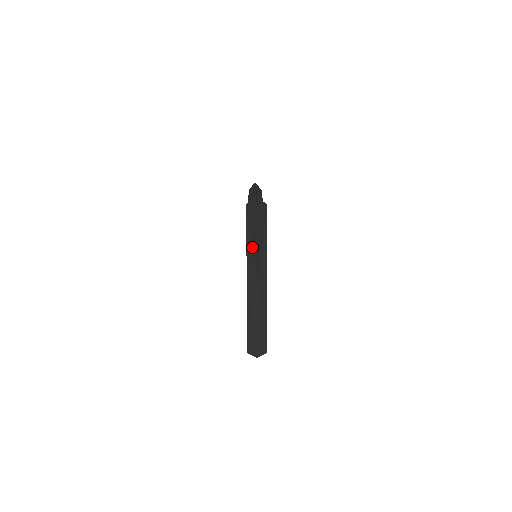
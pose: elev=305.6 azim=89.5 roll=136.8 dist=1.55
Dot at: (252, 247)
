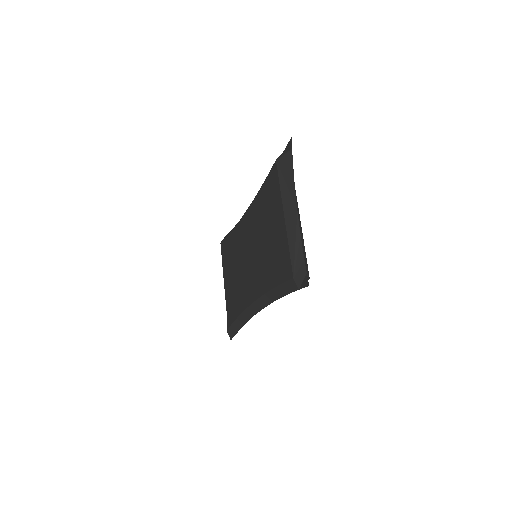
Dot at: (288, 185)
